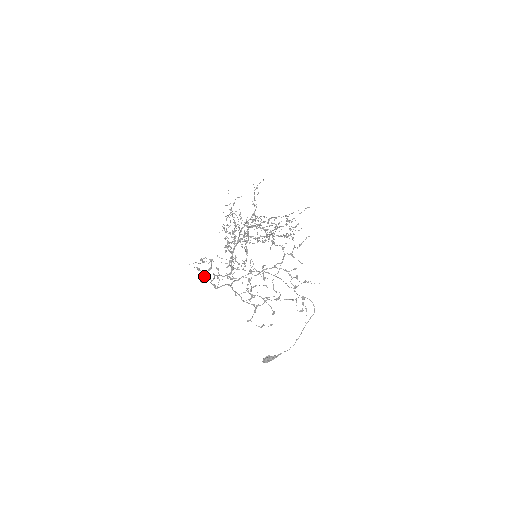
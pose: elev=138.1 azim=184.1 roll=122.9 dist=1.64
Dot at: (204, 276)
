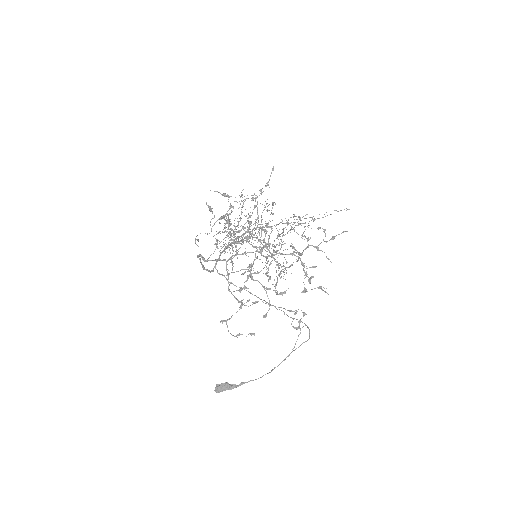
Dot at: (210, 224)
